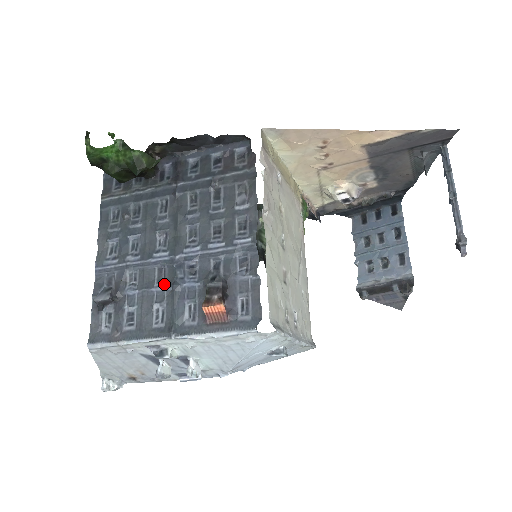
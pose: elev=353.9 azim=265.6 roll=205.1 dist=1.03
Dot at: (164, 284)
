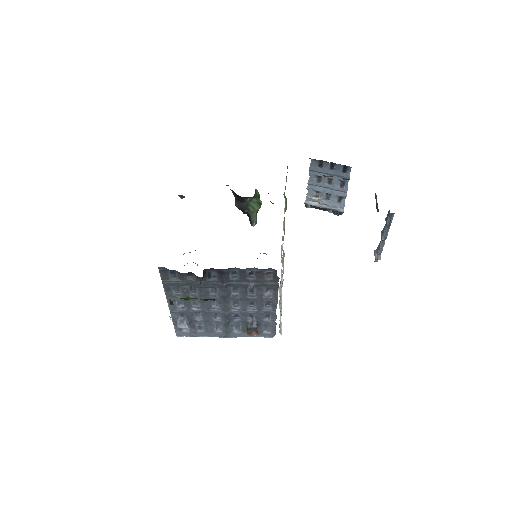
Dot at: (219, 319)
